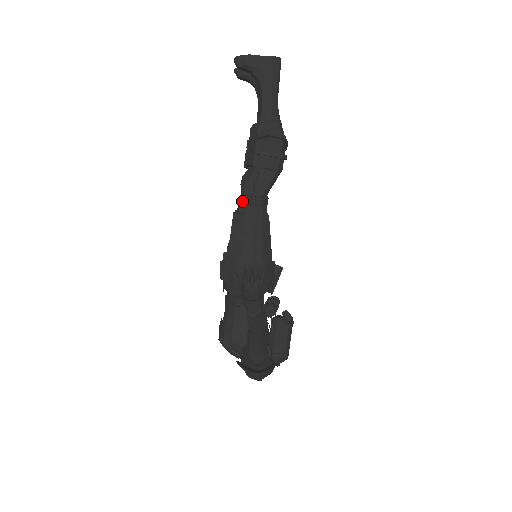
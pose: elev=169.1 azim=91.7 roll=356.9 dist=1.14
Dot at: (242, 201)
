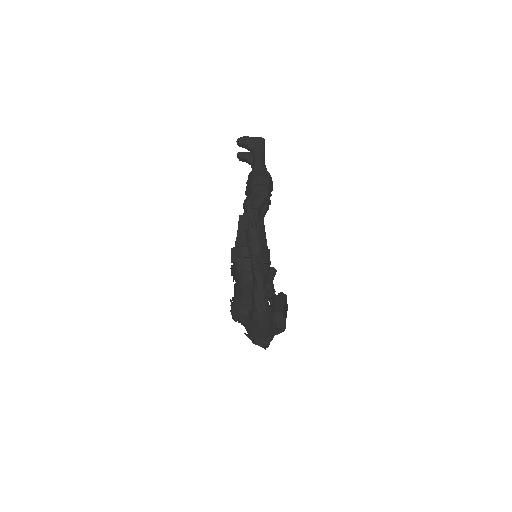
Dot at: (245, 212)
